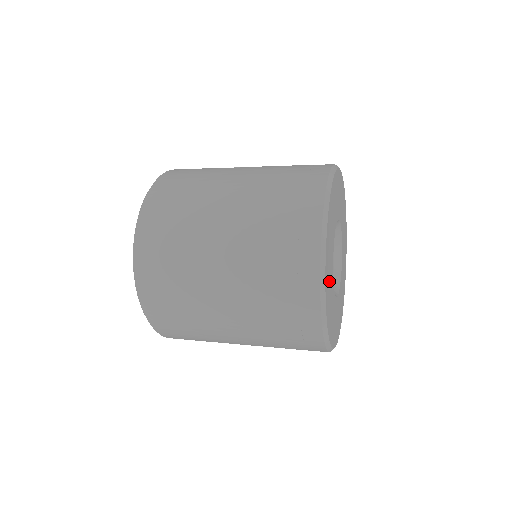
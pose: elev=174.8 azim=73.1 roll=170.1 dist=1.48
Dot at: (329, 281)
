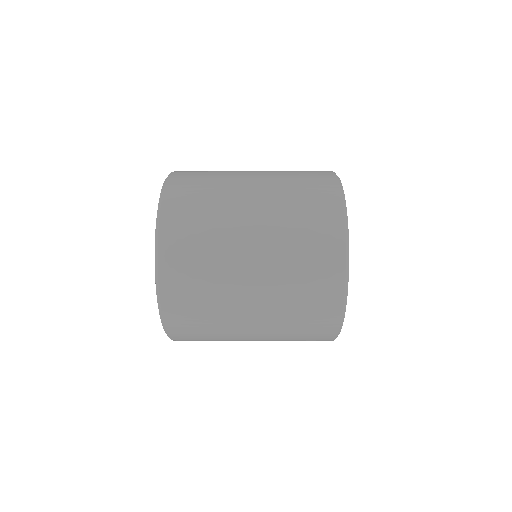
Dot at: occluded
